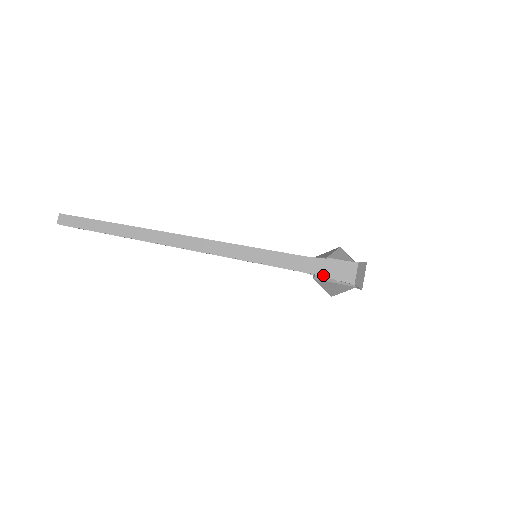
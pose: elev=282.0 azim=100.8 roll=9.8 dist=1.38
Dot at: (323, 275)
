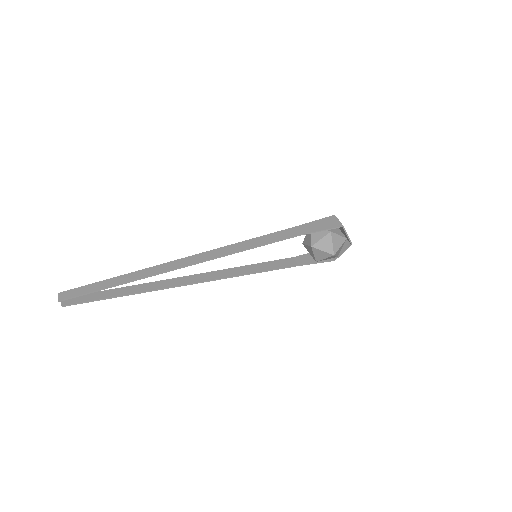
Dot at: (316, 230)
